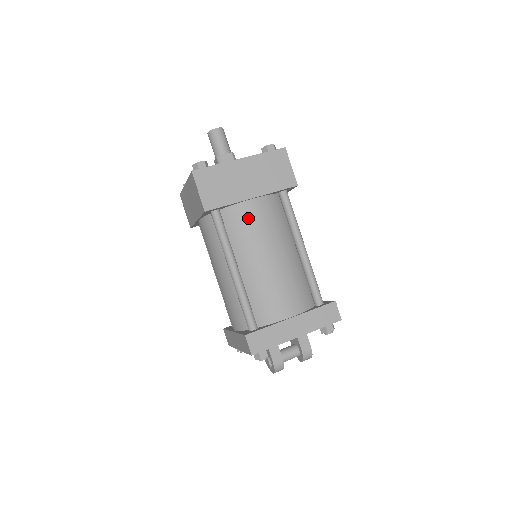
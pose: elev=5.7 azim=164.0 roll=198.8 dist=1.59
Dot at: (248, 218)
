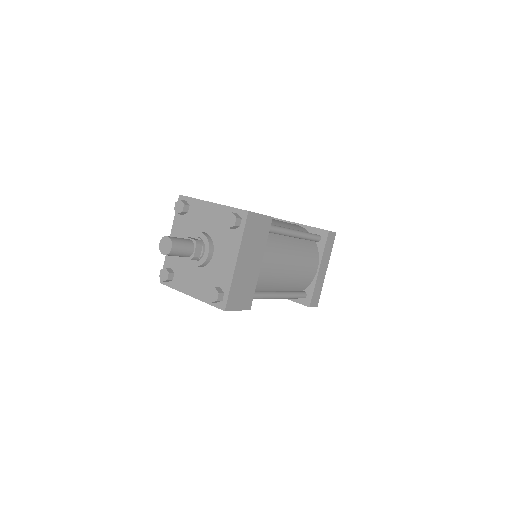
Dot at: (266, 273)
